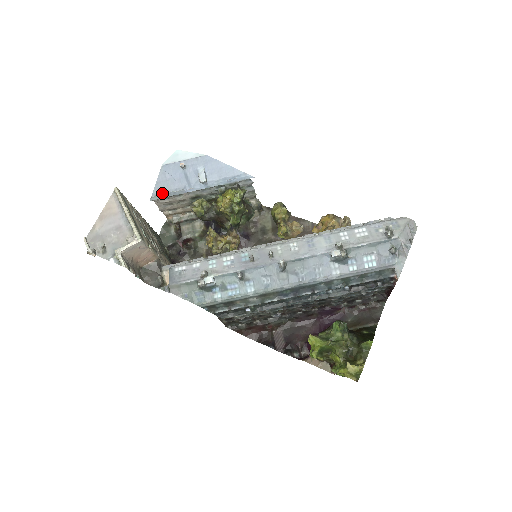
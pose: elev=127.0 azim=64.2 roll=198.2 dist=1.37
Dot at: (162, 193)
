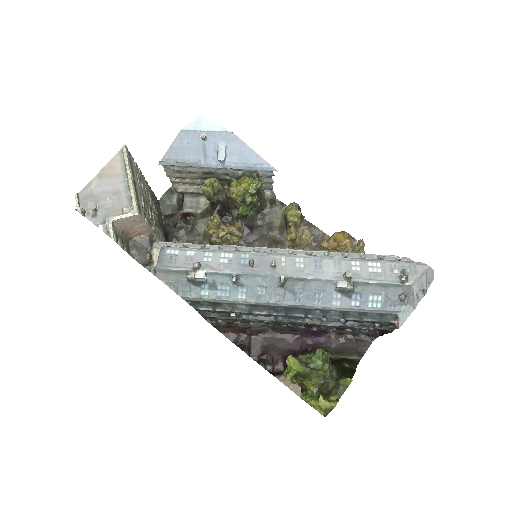
Dot at: (174, 160)
